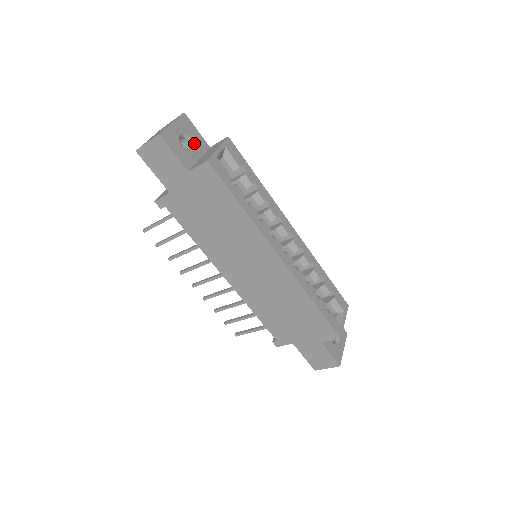
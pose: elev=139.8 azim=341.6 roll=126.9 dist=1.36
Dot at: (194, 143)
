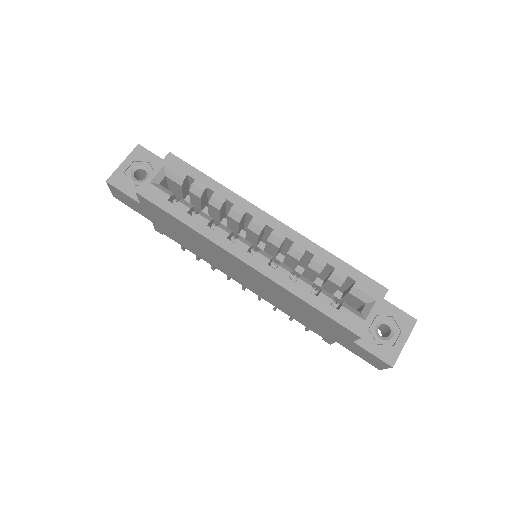
Dot at: (150, 170)
